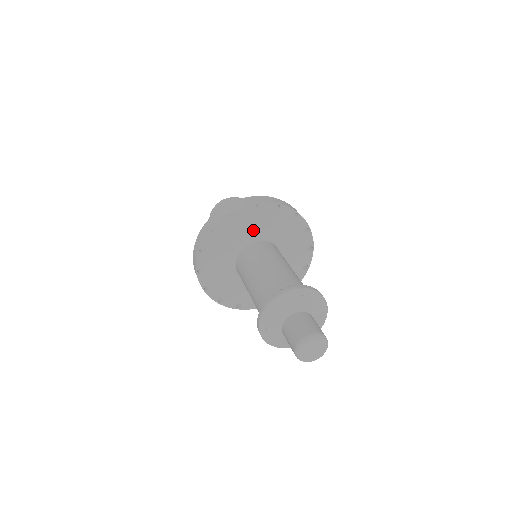
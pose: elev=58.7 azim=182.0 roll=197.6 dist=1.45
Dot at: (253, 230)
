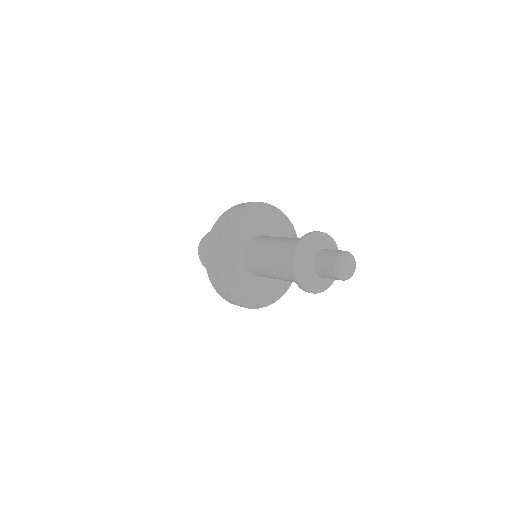
Dot at: (274, 234)
